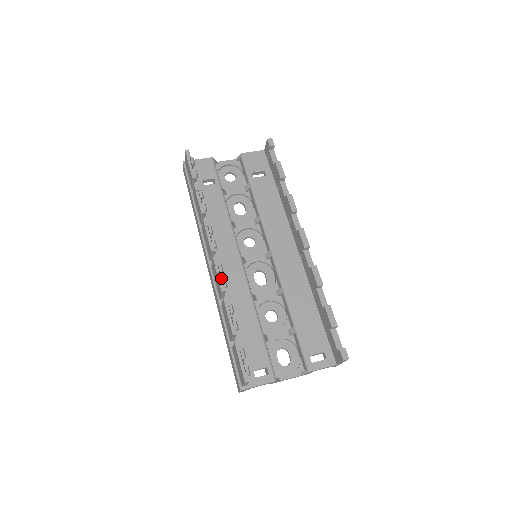
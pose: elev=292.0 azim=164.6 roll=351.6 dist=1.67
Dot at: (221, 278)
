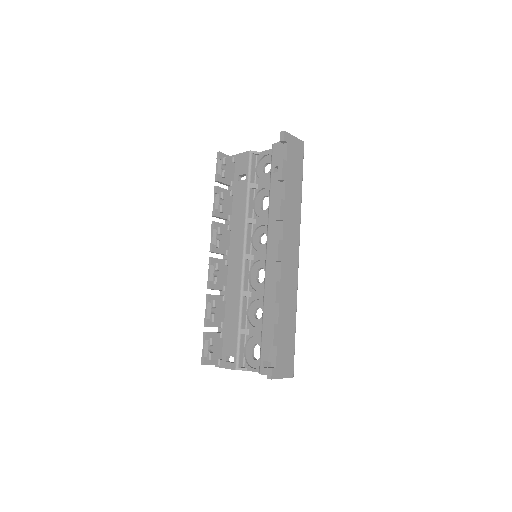
Dot at: (212, 276)
